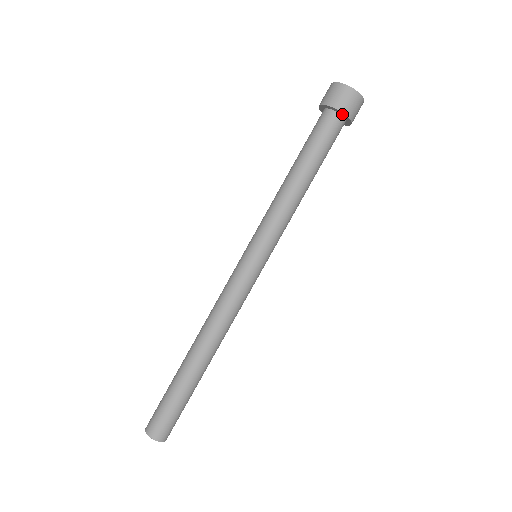
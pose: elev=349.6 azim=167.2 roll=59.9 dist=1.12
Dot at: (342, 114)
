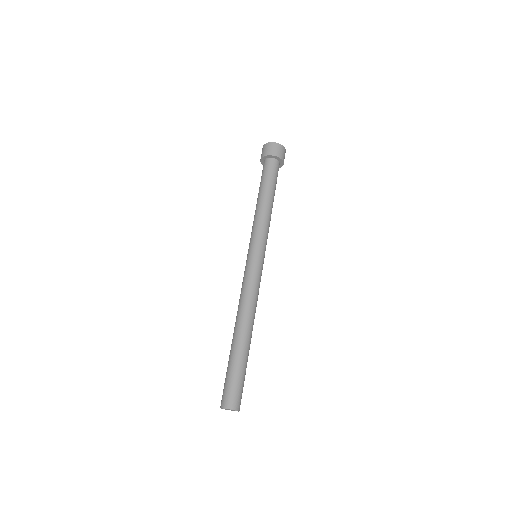
Dot at: (267, 157)
